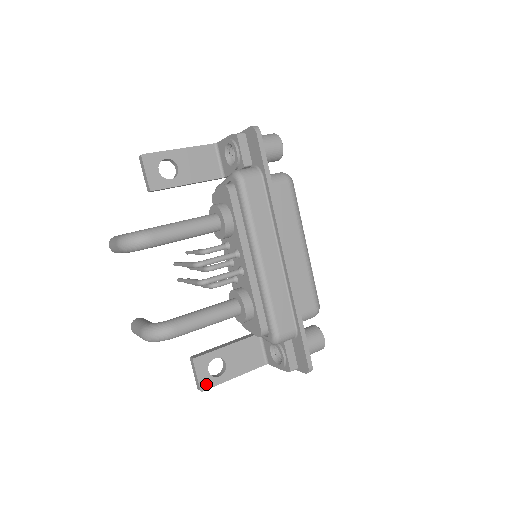
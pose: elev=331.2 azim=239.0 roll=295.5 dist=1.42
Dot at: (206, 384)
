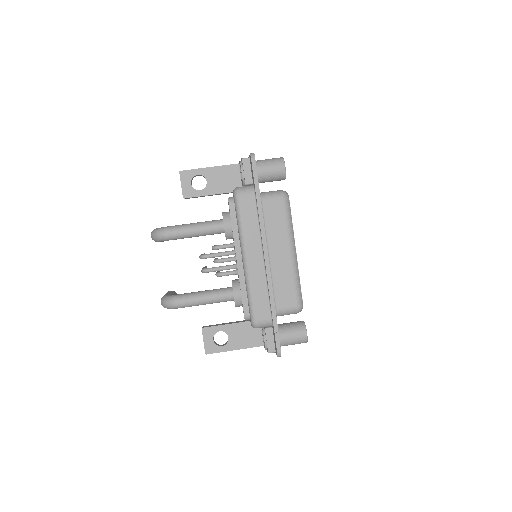
Dot at: (210, 349)
